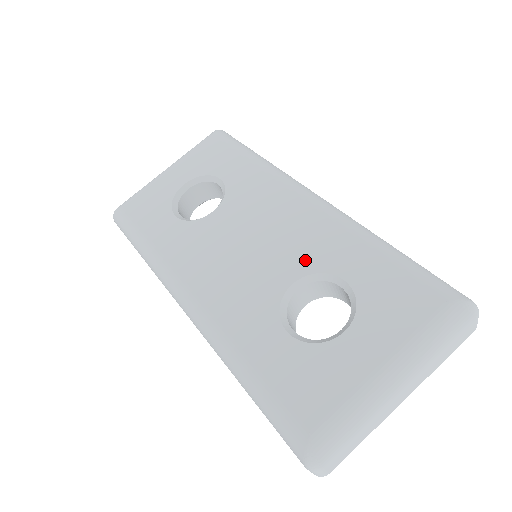
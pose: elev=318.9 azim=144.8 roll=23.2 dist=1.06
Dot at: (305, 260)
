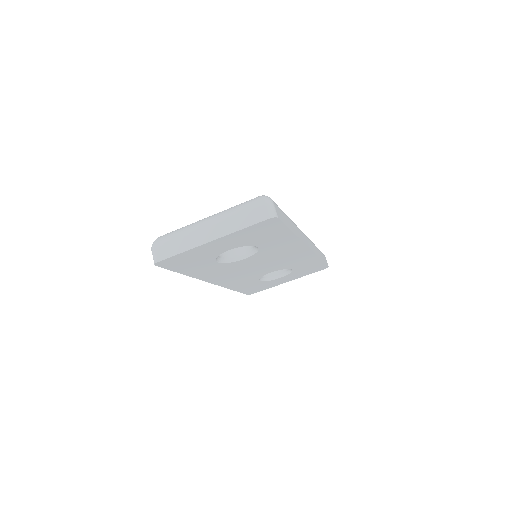
Dot at: occluded
